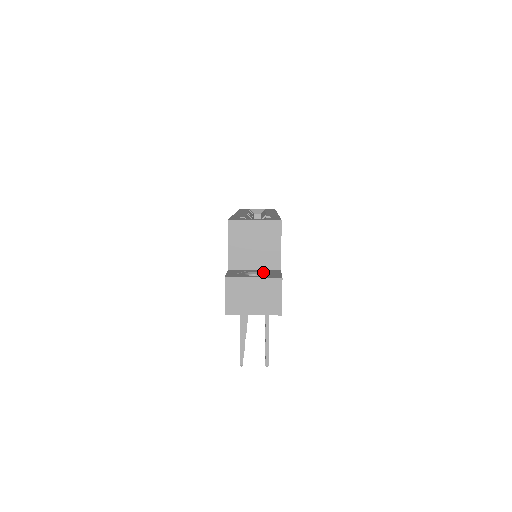
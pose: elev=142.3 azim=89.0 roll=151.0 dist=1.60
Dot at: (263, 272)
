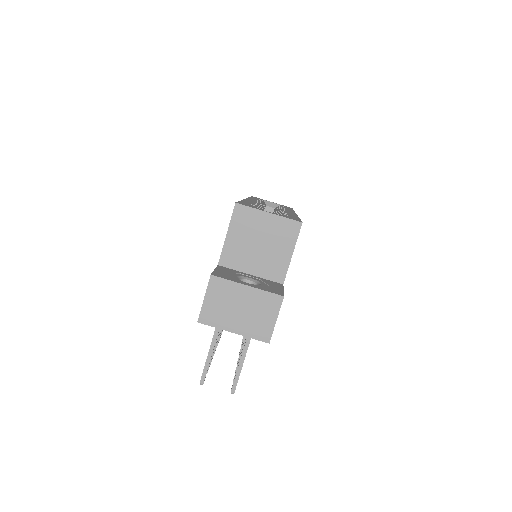
Dot at: (261, 281)
